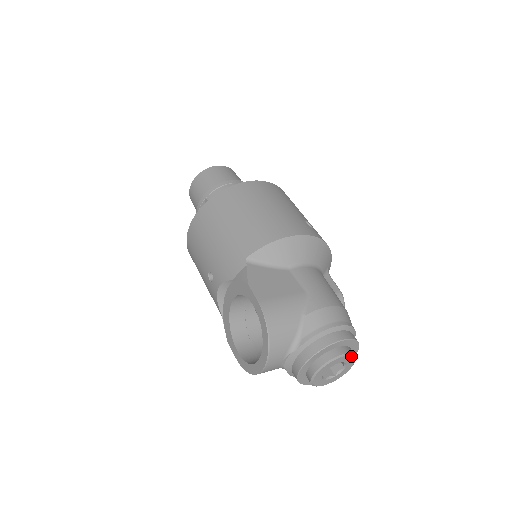
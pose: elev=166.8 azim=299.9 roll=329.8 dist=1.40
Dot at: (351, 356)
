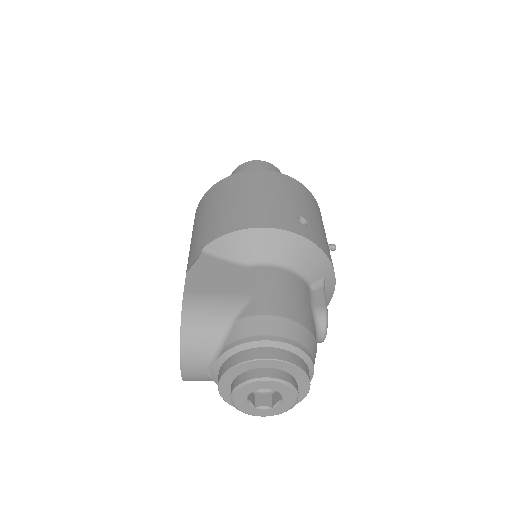
Dot at: (283, 384)
